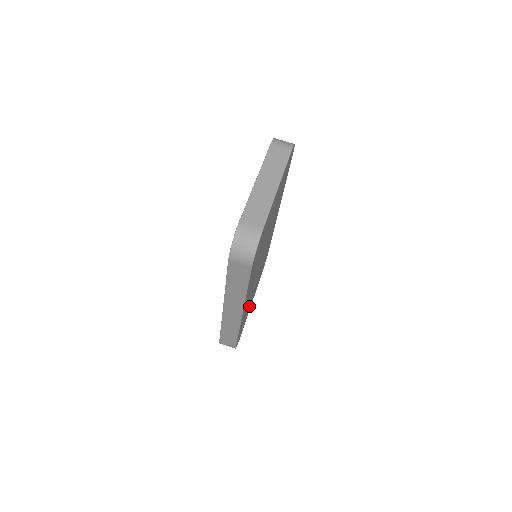
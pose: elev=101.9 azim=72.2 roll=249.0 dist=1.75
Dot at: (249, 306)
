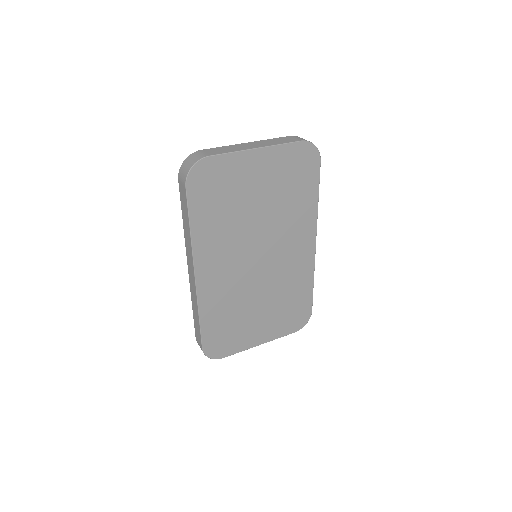
Dot at: (245, 327)
